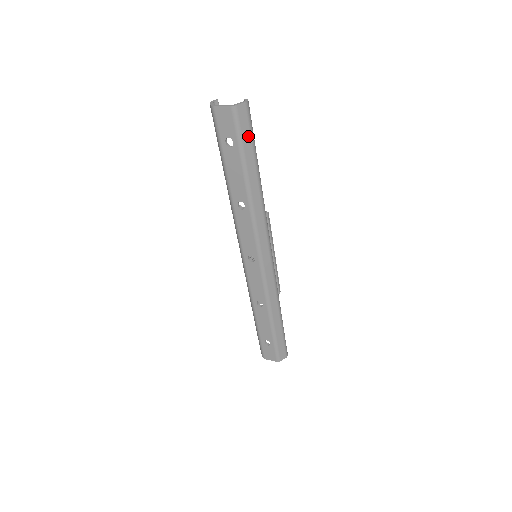
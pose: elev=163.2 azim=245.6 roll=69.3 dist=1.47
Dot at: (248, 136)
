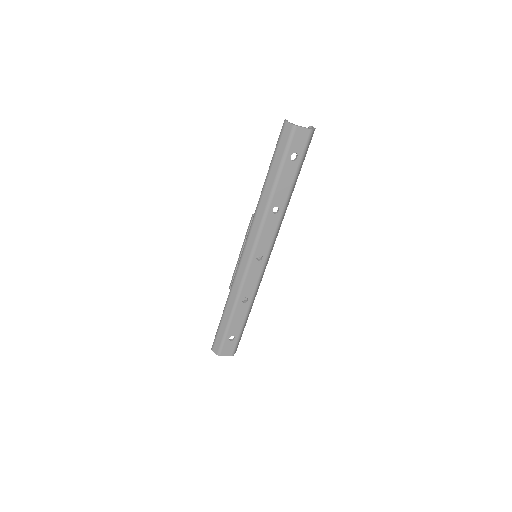
Dot at: occluded
